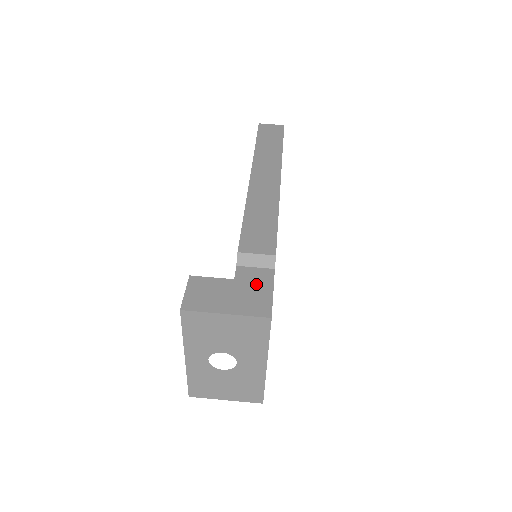
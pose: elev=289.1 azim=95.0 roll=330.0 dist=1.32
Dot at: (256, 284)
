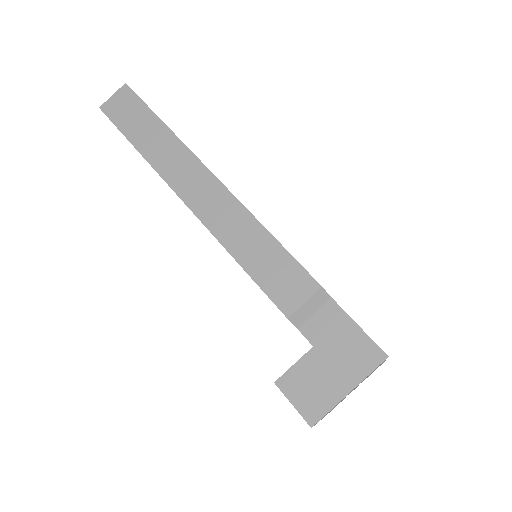
Dot at: (336, 333)
